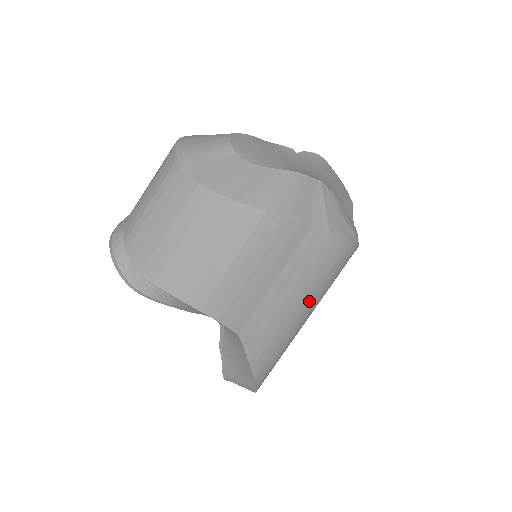
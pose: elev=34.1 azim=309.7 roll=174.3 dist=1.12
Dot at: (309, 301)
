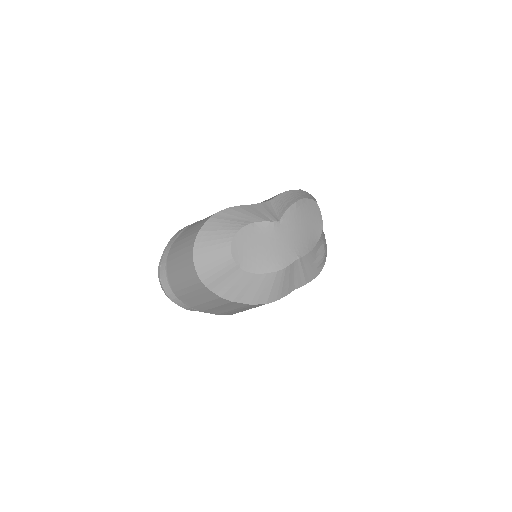
Dot at: occluded
